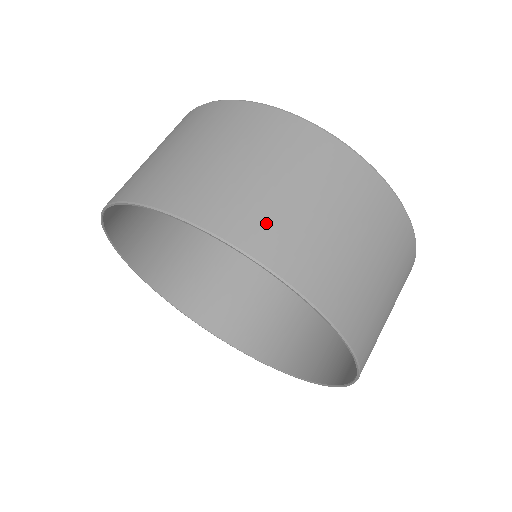
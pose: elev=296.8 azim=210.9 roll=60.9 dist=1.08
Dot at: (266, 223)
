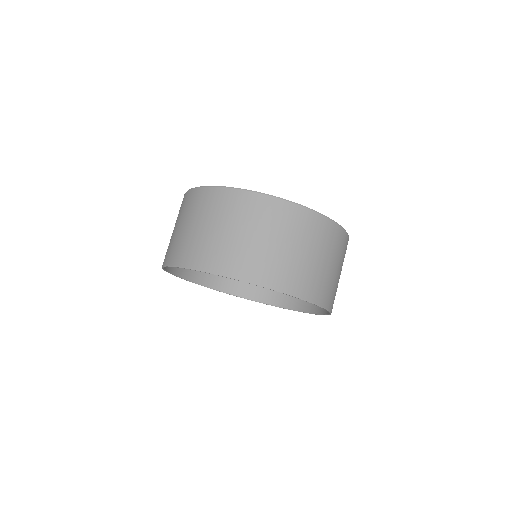
Dot at: (188, 249)
